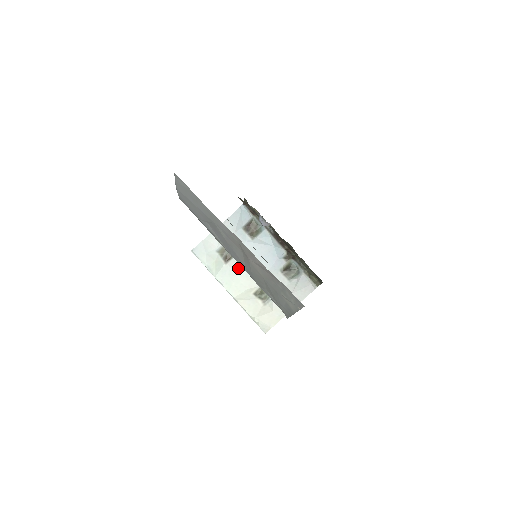
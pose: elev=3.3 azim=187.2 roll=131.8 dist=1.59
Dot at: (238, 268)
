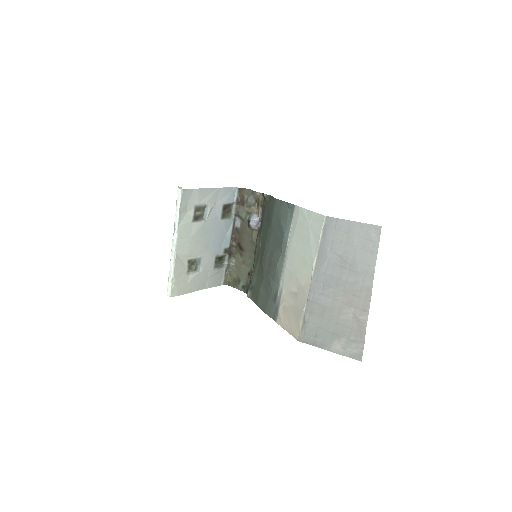
Dot at: (197, 232)
